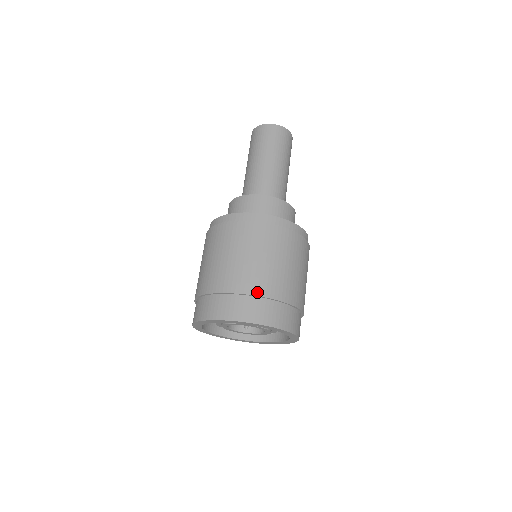
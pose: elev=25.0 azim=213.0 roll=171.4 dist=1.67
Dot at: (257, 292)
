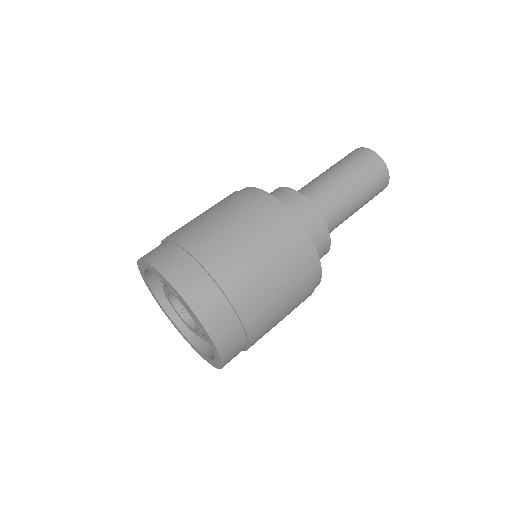
Dot at: (191, 248)
